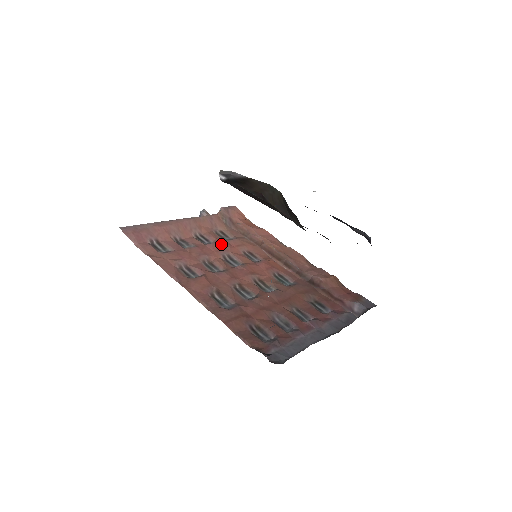
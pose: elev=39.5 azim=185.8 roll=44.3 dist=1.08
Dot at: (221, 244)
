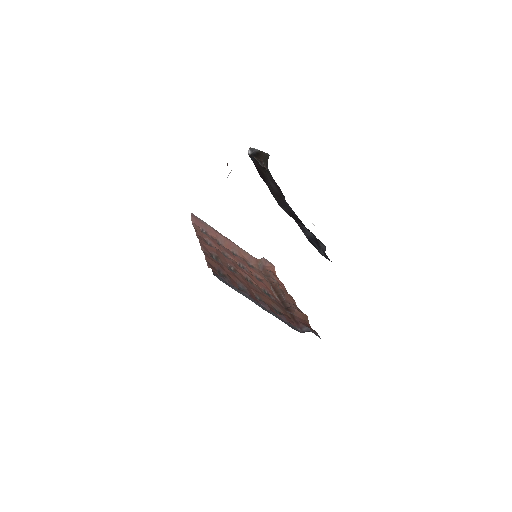
Dot at: (244, 262)
